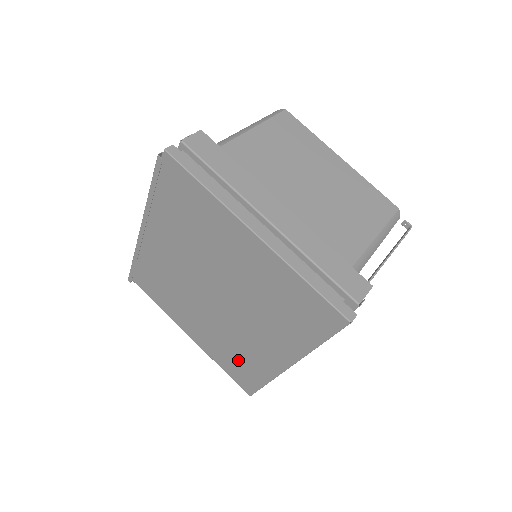
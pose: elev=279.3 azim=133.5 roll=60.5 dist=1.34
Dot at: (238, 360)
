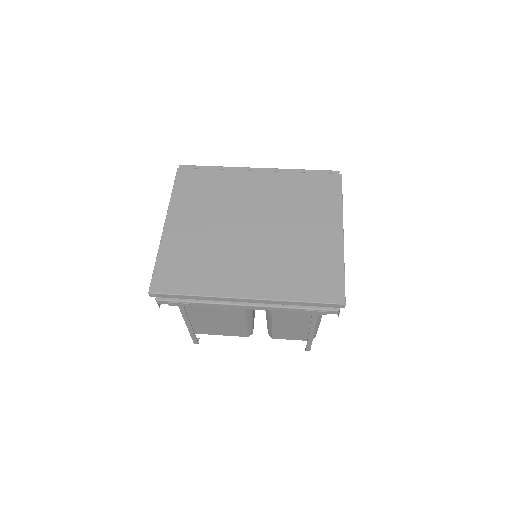
Dot at: (194, 266)
